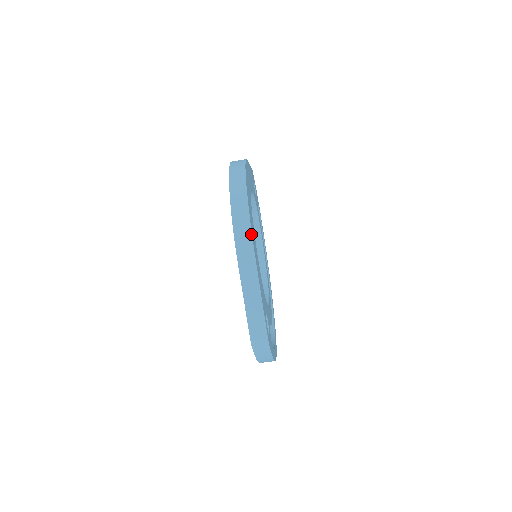
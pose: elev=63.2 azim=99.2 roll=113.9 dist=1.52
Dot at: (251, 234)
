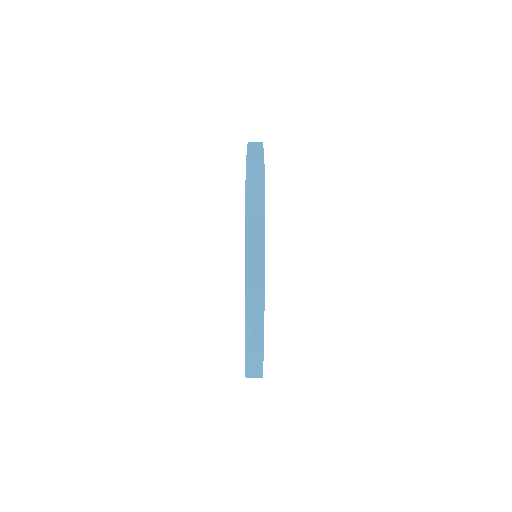
Dot at: (264, 286)
